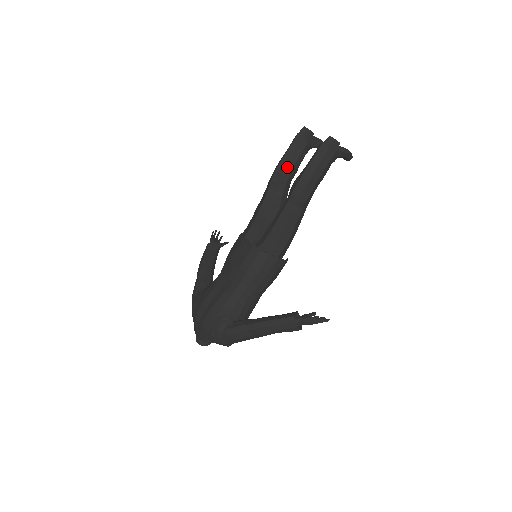
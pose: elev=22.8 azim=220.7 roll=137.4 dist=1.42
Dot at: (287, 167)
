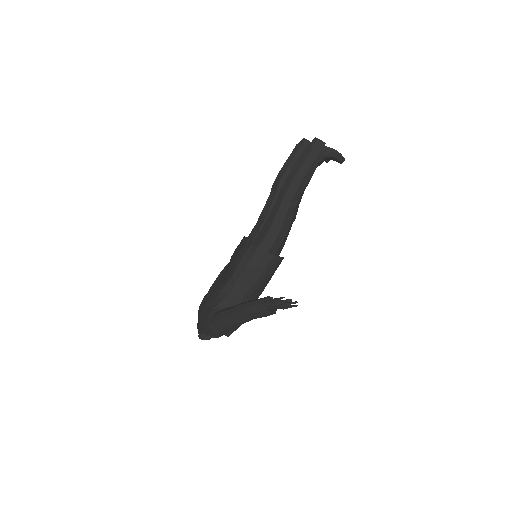
Dot at: (285, 173)
